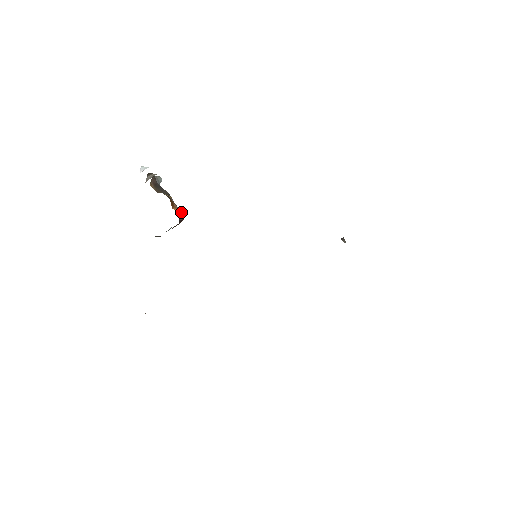
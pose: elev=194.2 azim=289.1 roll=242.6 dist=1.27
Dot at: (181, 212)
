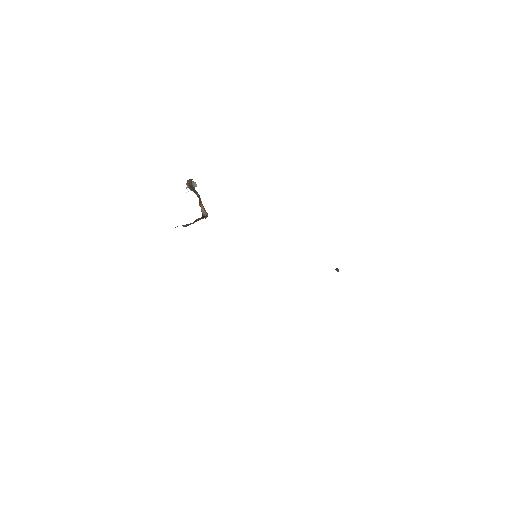
Dot at: occluded
